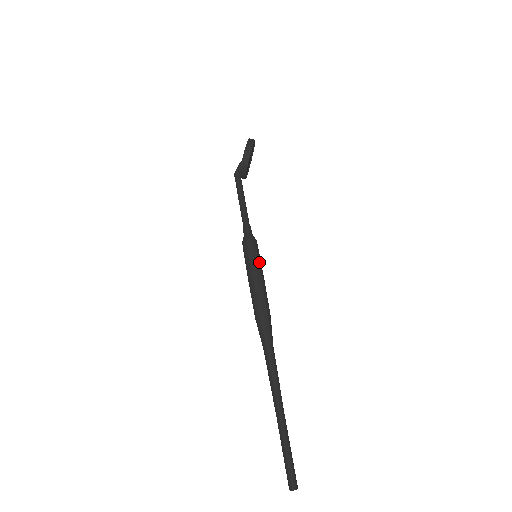
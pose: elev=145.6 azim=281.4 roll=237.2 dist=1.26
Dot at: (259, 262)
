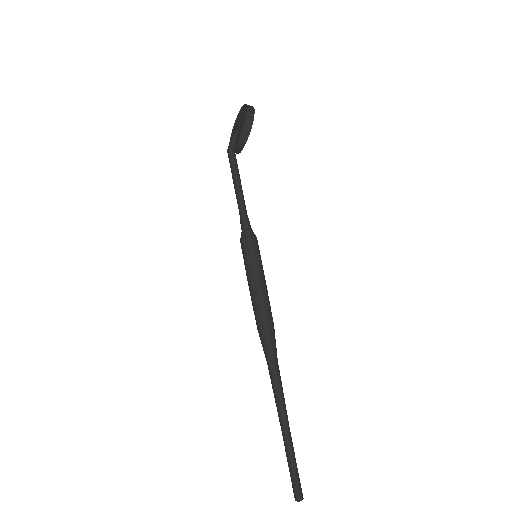
Dot at: (261, 265)
